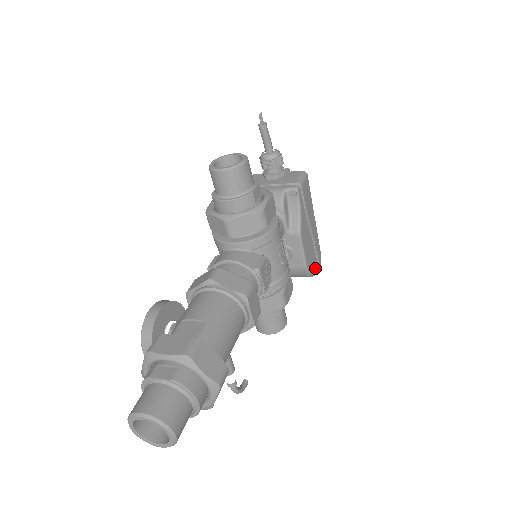
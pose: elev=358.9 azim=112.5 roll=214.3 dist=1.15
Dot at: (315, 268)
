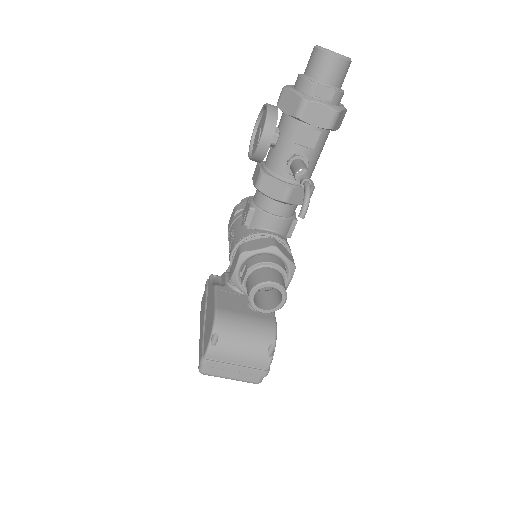
Dot at: occluded
